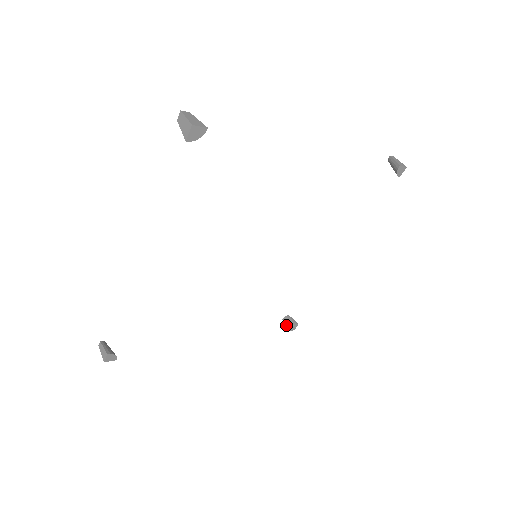
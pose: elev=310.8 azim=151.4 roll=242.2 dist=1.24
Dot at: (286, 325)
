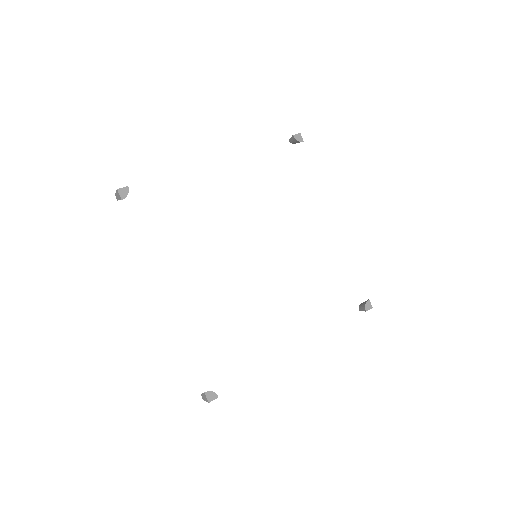
Dot at: (362, 309)
